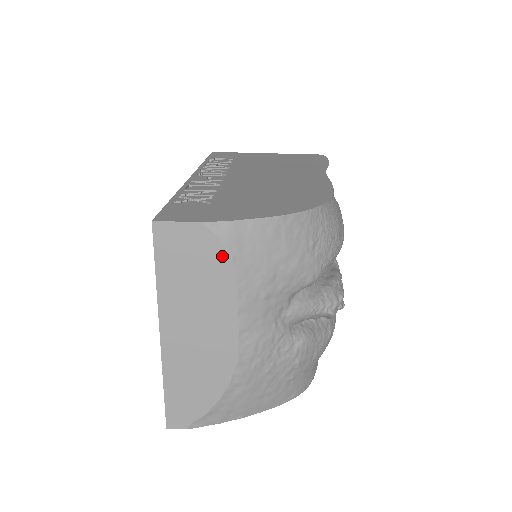
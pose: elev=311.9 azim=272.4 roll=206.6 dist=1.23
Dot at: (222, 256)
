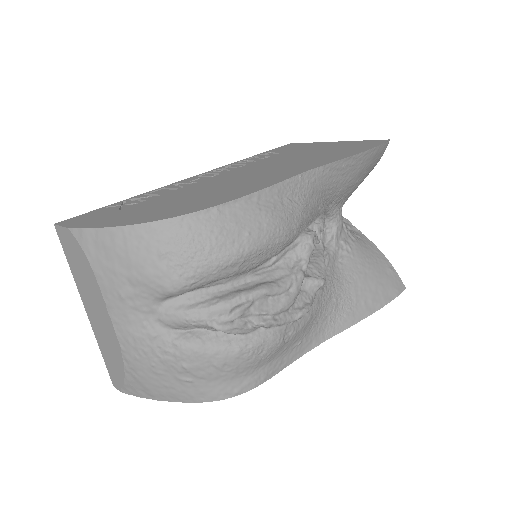
Dot at: (84, 257)
